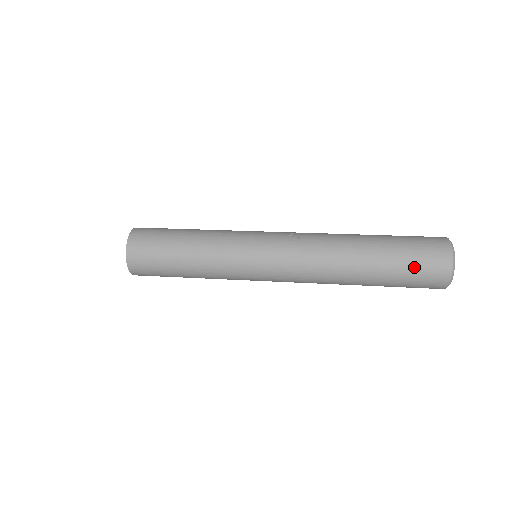
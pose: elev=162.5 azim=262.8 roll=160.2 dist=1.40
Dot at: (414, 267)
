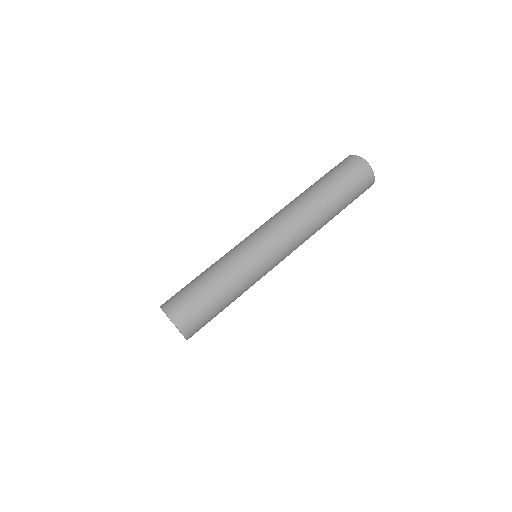
Dot at: occluded
